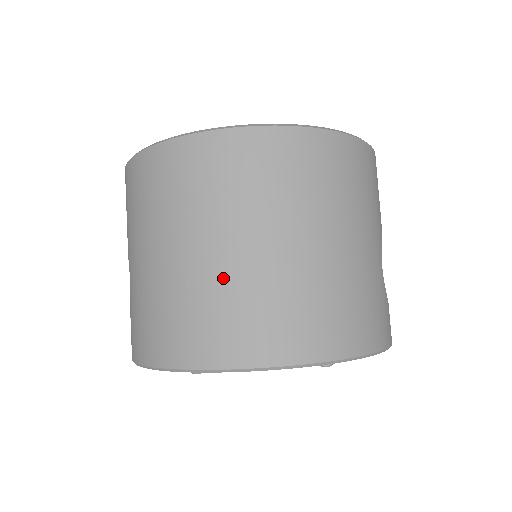
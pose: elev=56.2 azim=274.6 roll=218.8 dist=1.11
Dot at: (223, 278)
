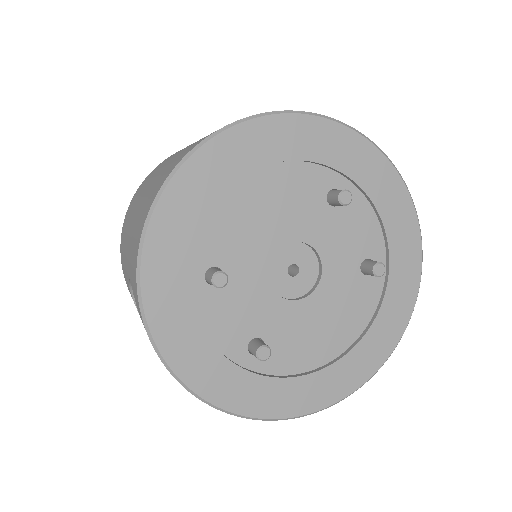
Dot at: occluded
